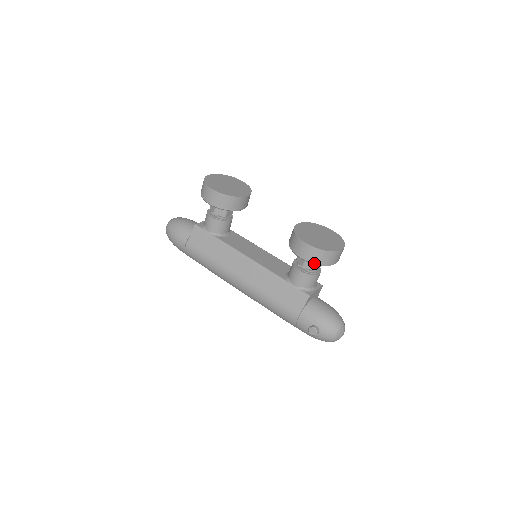
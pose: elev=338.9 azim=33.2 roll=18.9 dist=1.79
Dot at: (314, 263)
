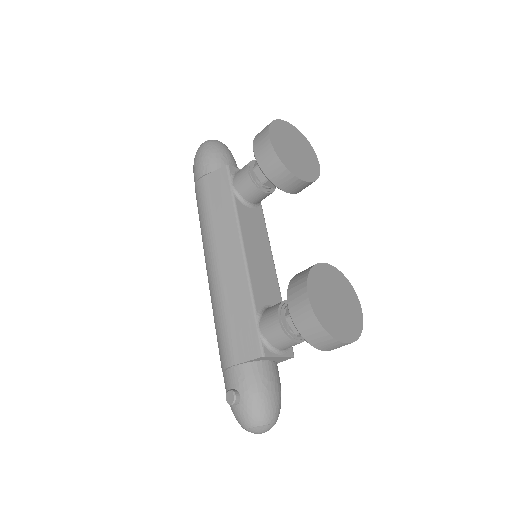
Dot at: (297, 327)
